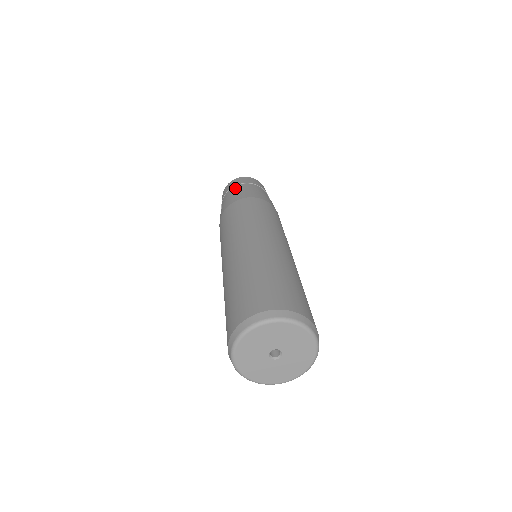
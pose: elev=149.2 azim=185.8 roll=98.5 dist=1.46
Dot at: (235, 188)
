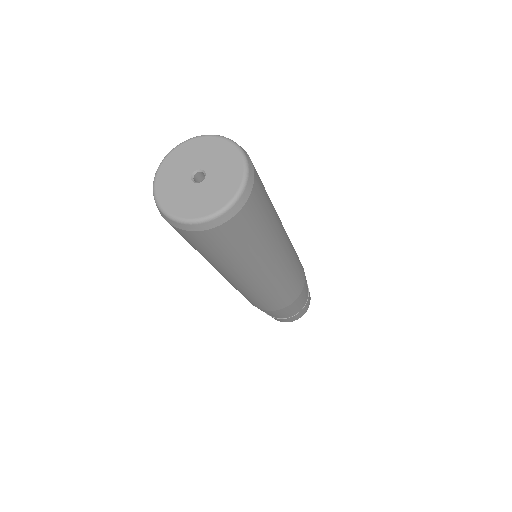
Dot at: occluded
